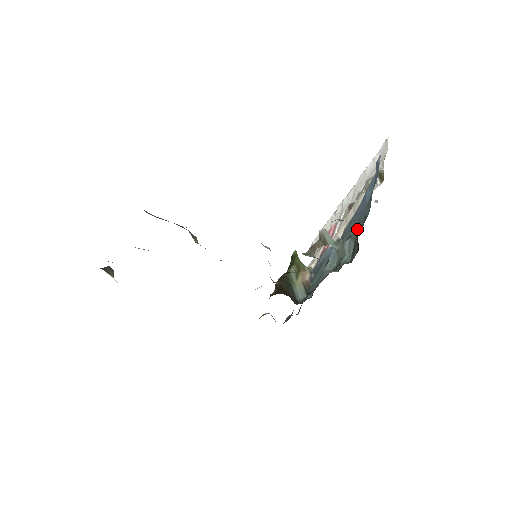
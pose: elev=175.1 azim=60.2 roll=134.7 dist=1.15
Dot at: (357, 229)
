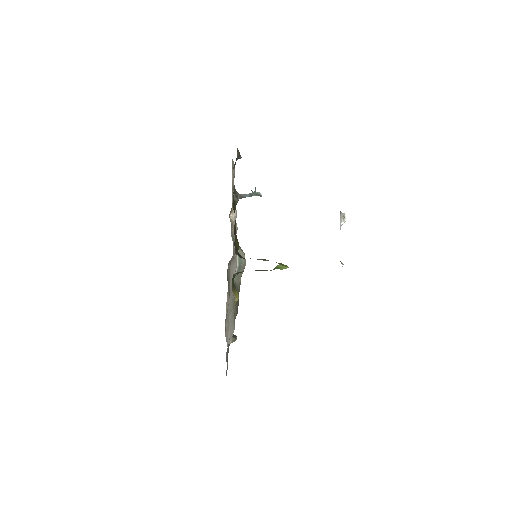
Dot at: occluded
